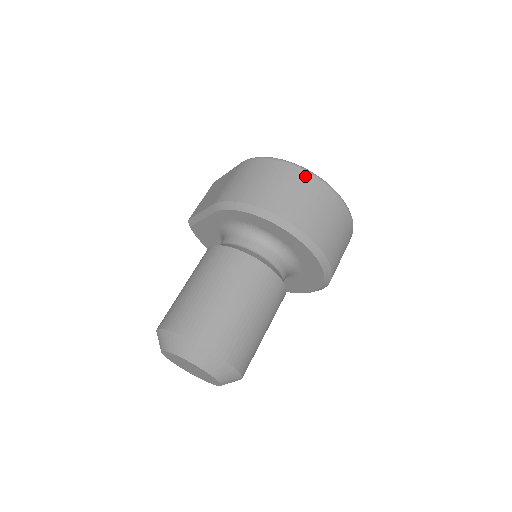
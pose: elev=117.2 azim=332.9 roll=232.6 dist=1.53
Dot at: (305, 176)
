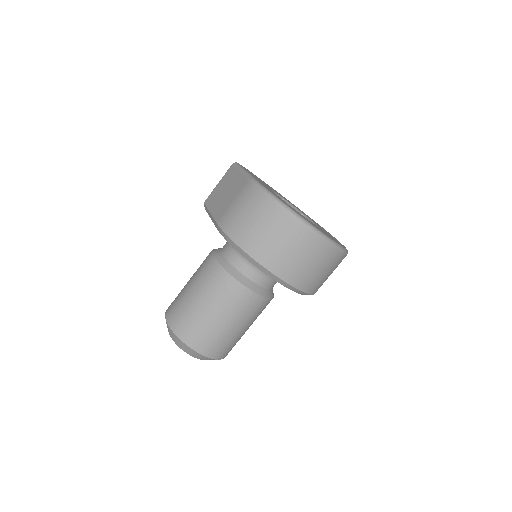
Dot at: (298, 228)
